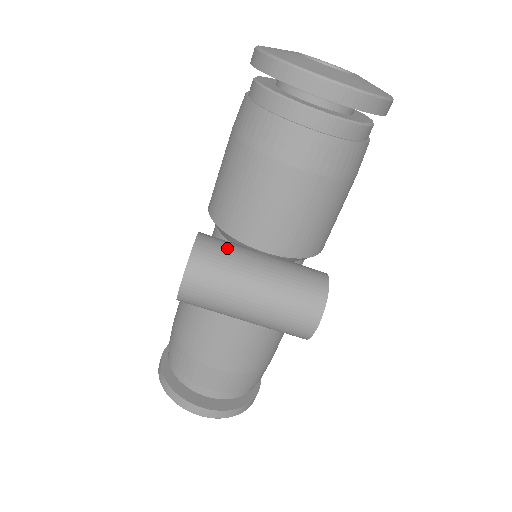
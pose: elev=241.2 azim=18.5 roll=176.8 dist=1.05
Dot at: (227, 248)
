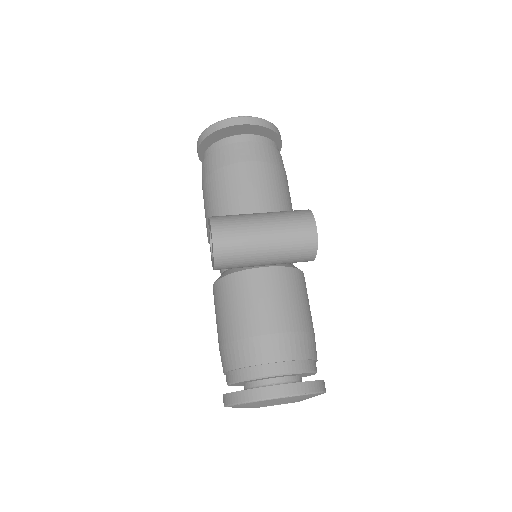
Dot at: occluded
